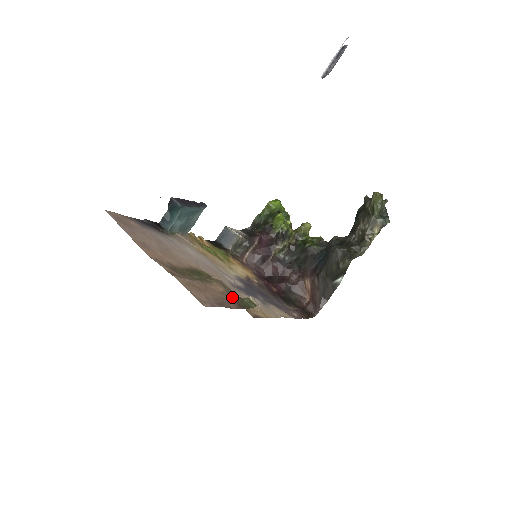
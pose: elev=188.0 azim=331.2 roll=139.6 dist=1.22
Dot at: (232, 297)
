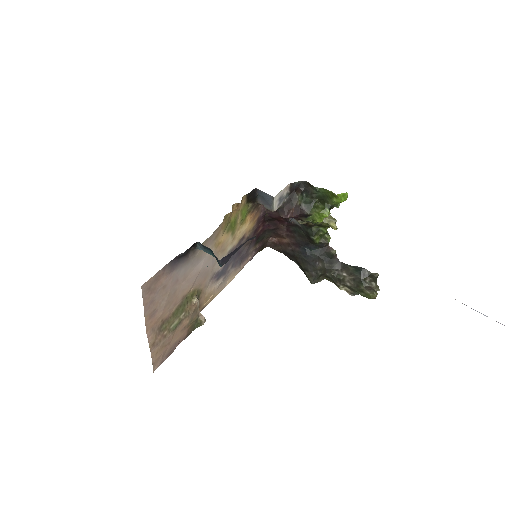
Dot at: (190, 326)
